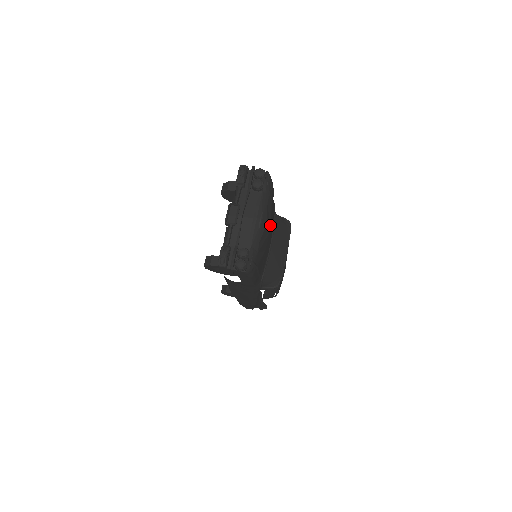
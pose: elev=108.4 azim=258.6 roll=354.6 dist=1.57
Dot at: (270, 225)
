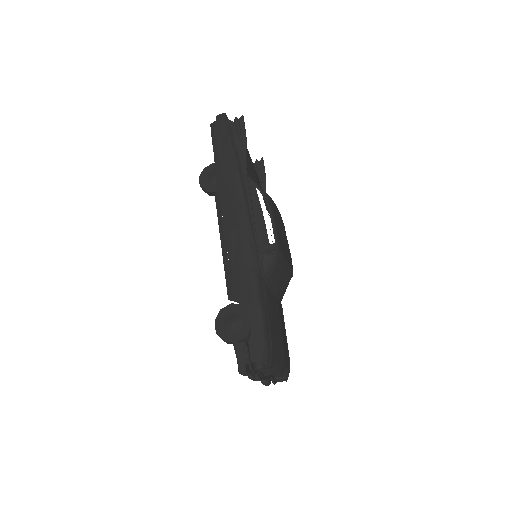
Dot at: (281, 339)
